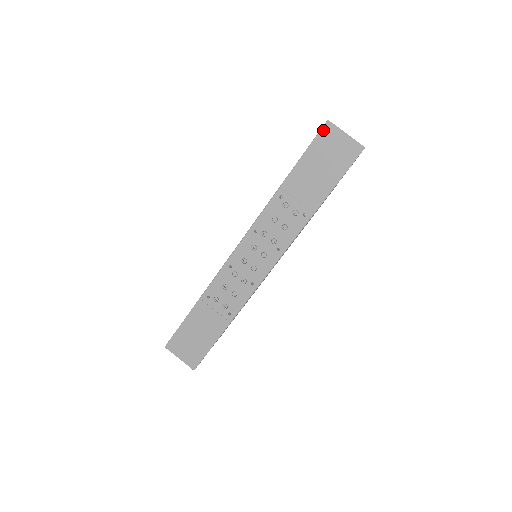
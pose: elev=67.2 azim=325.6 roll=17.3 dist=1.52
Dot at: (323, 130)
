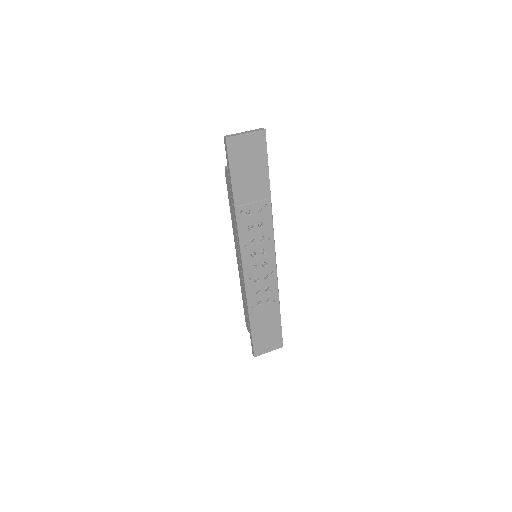
Dot at: (229, 147)
